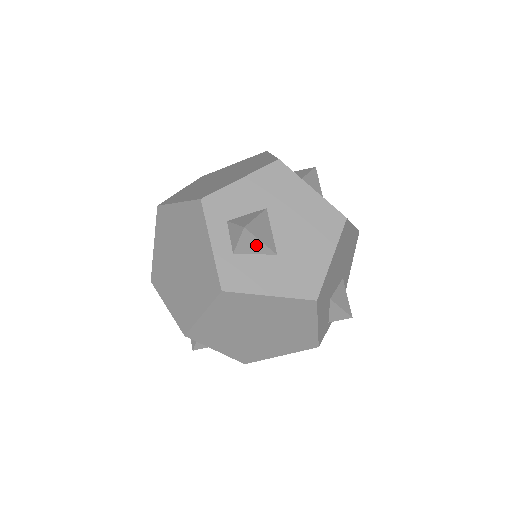
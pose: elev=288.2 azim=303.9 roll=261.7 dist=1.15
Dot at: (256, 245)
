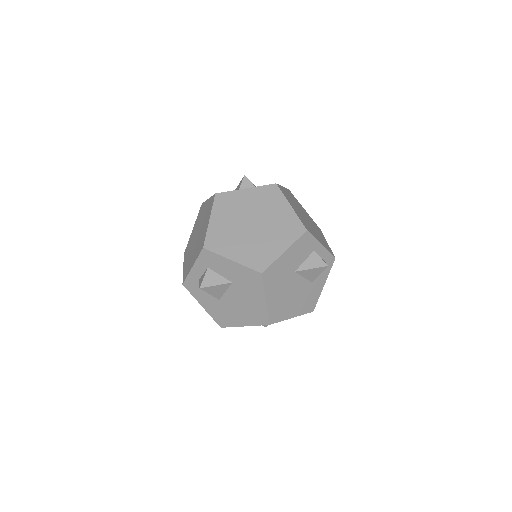
Dot at: occluded
